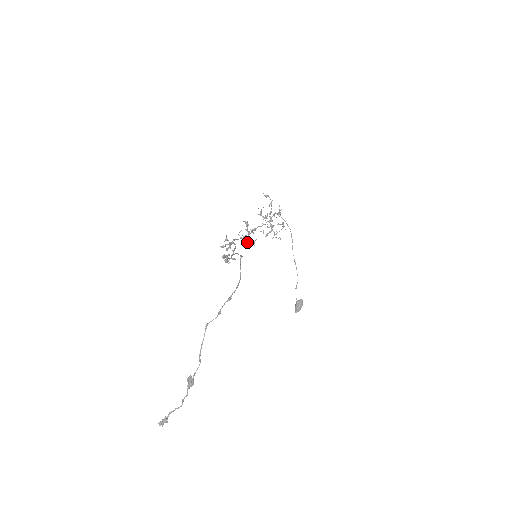
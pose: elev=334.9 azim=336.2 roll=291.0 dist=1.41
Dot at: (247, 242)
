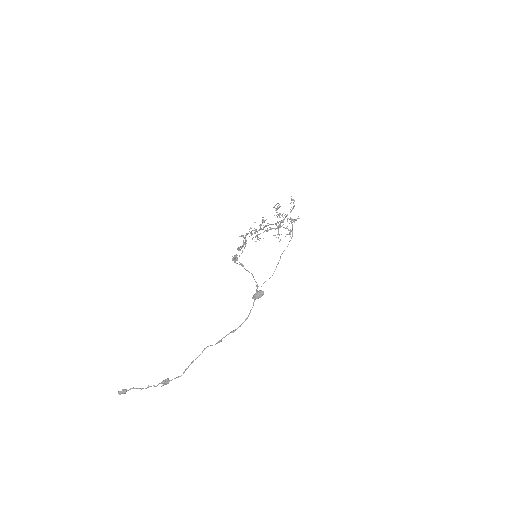
Dot at: occluded
